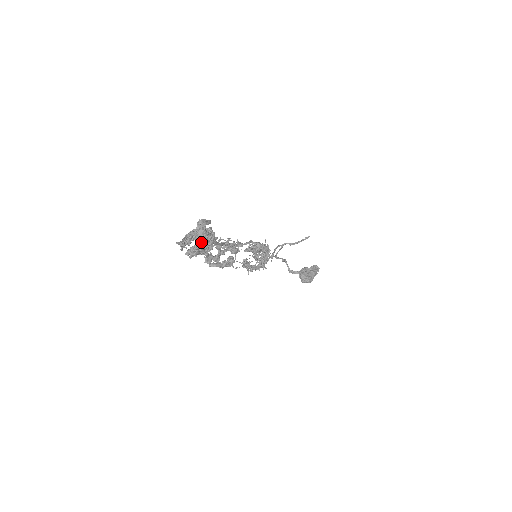
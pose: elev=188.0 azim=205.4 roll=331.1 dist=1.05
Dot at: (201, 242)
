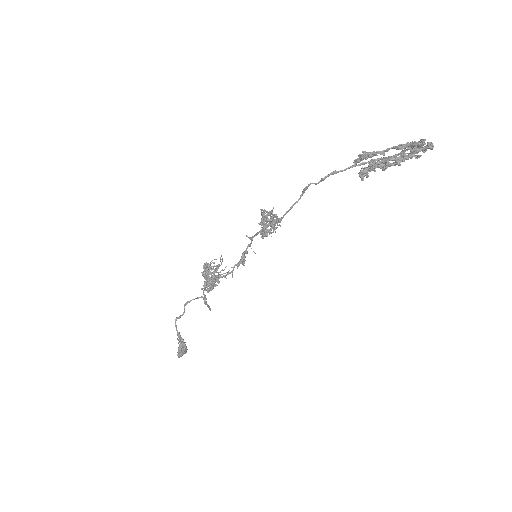
Dot at: (432, 145)
